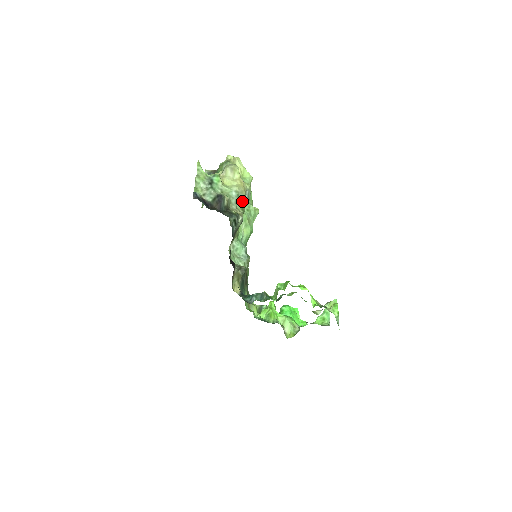
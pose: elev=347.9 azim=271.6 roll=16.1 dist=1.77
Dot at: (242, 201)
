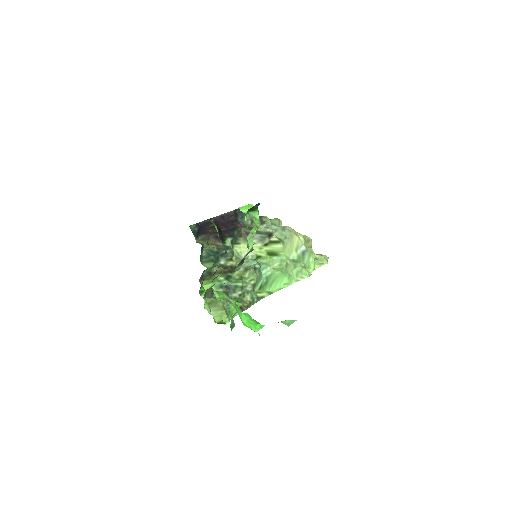
Dot at: (286, 237)
